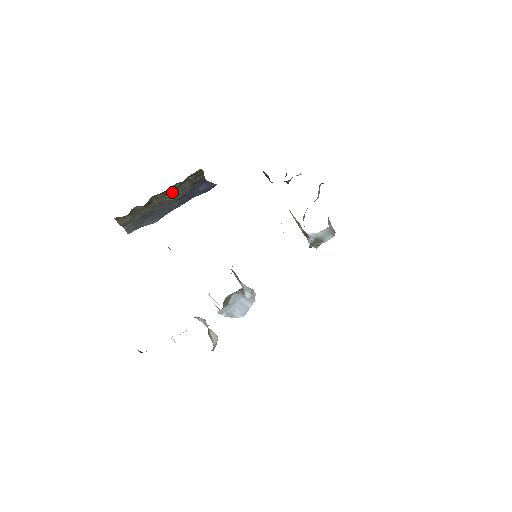
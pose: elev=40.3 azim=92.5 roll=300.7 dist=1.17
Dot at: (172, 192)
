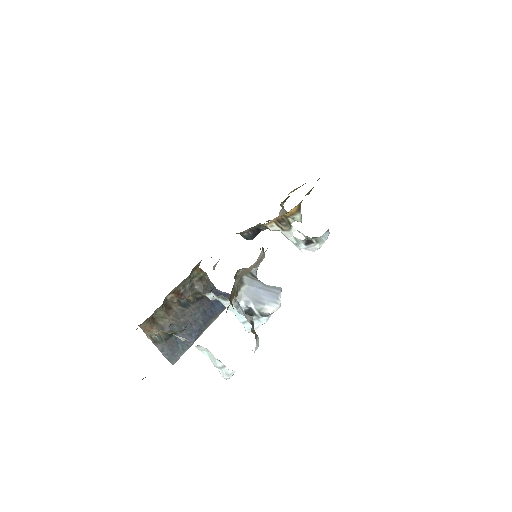
Dot at: occluded
